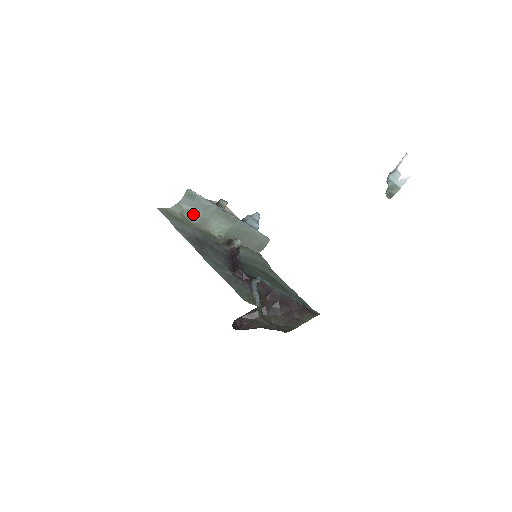
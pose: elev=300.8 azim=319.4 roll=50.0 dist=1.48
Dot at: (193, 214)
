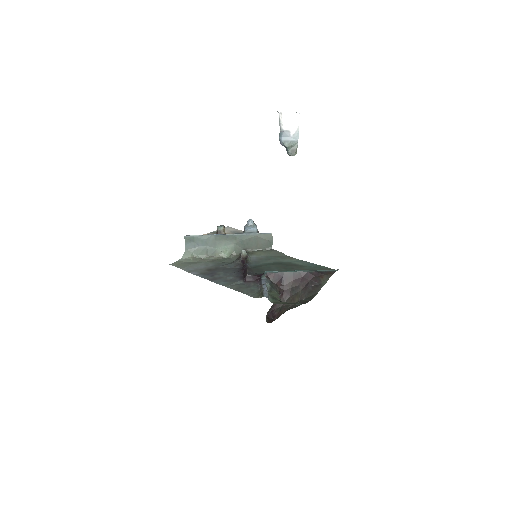
Dot at: (201, 252)
